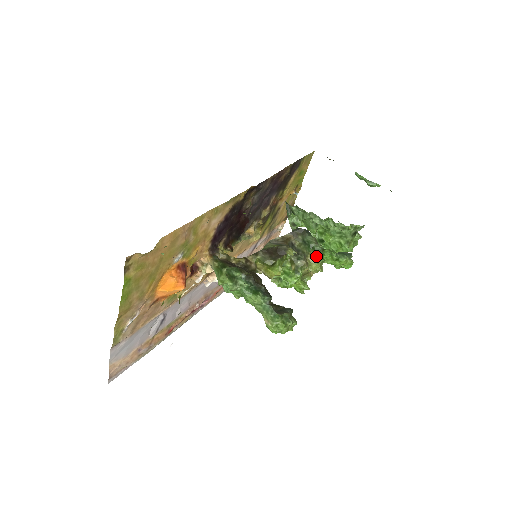
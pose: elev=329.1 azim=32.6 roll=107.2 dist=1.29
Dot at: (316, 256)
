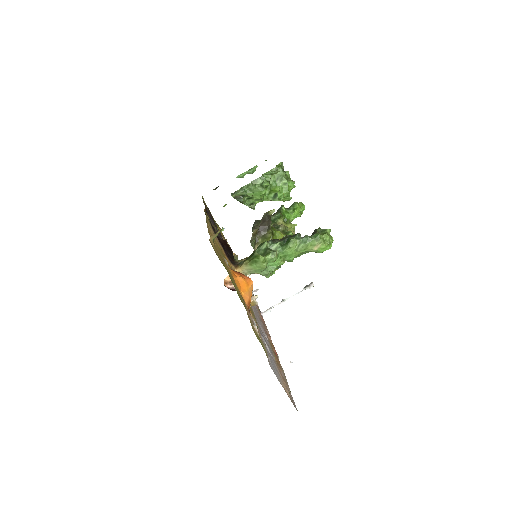
Dot at: (282, 221)
